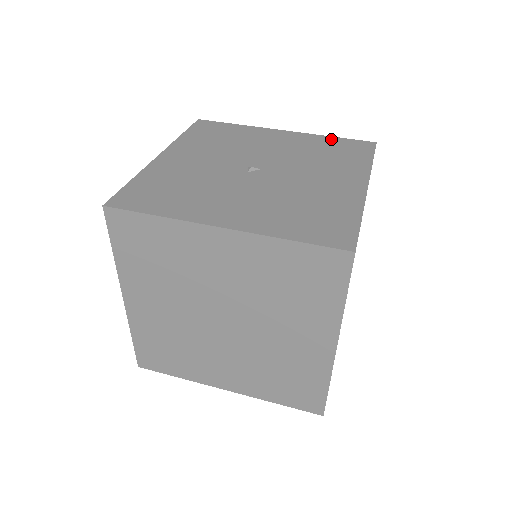
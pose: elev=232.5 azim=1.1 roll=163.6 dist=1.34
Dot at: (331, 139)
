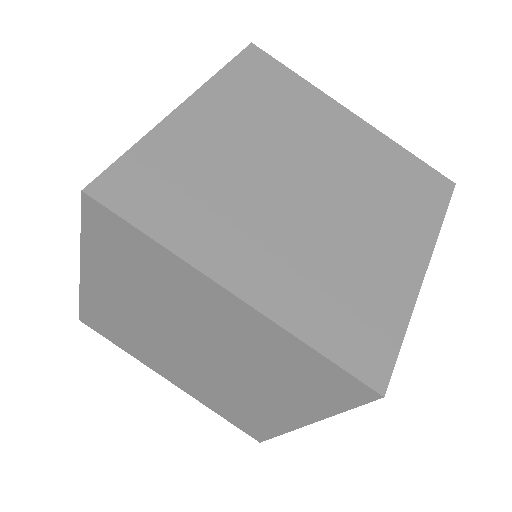
Dot at: occluded
